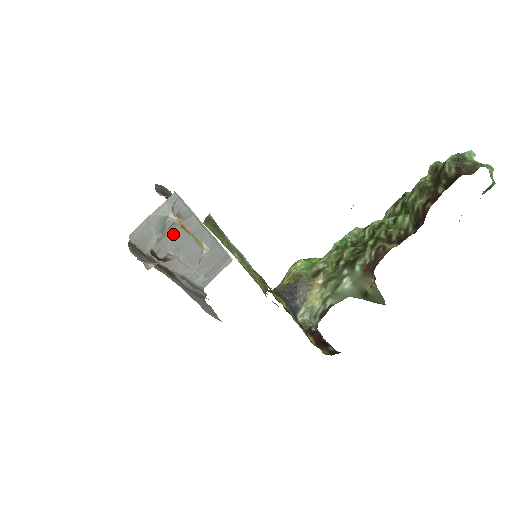
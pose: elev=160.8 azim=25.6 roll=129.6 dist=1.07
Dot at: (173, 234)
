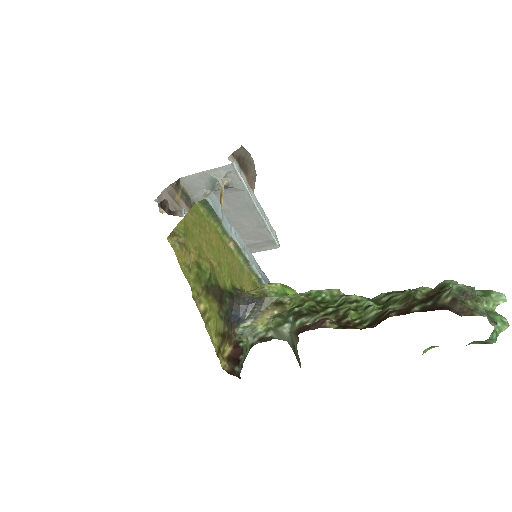
Dot at: (223, 197)
